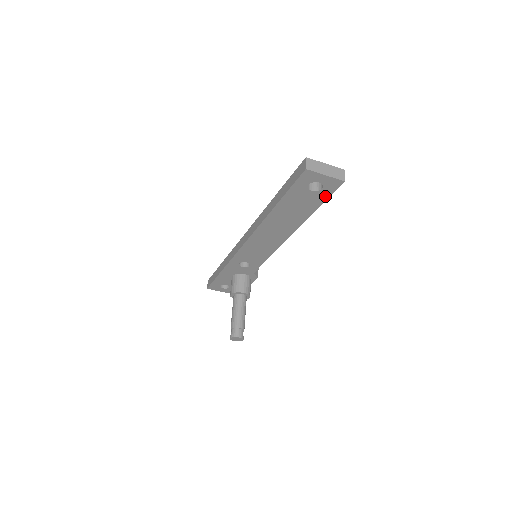
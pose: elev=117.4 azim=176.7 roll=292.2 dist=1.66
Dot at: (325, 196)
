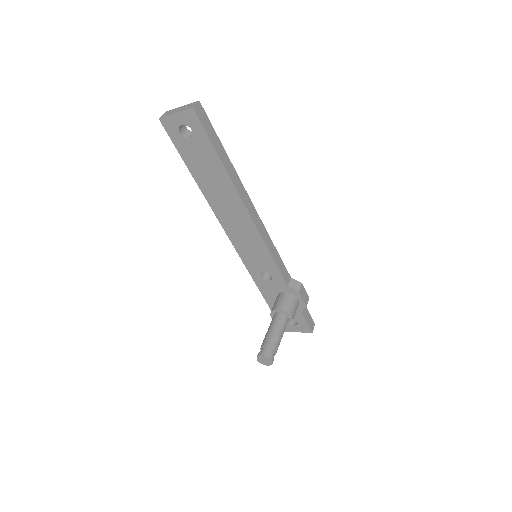
Dot at: (204, 137)
